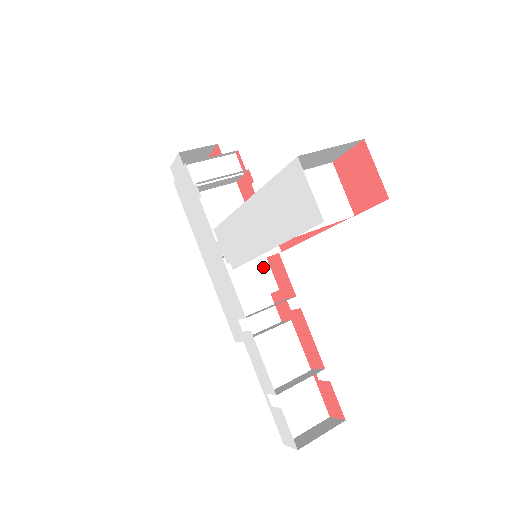
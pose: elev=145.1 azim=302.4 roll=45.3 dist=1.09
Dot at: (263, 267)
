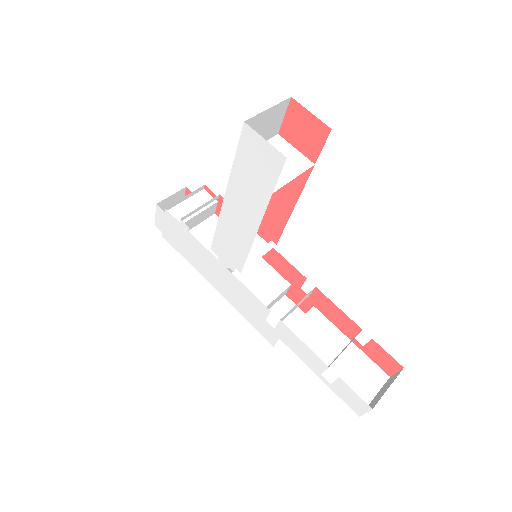
Dot at: (268, 271)
